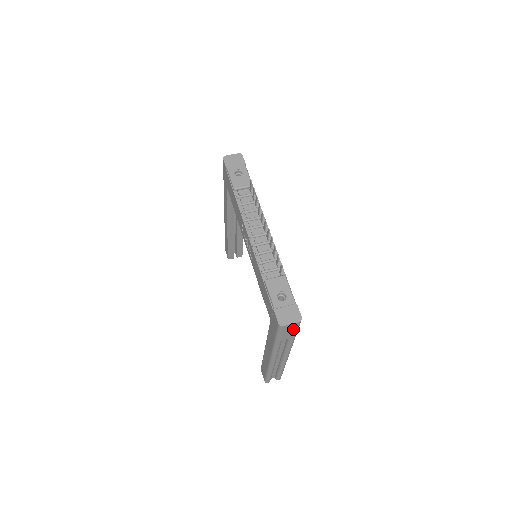
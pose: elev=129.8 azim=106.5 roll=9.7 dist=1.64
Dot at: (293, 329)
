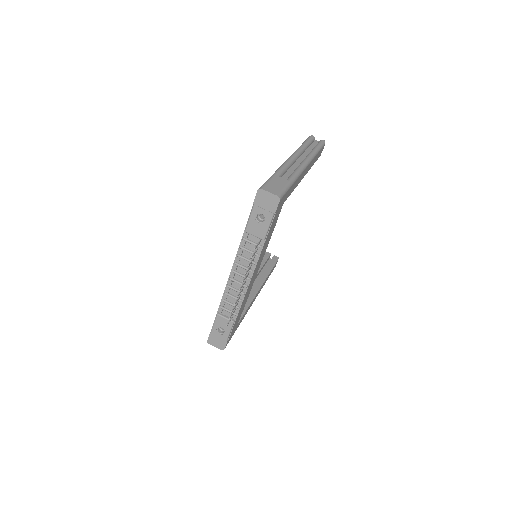
Dot at: occluded
